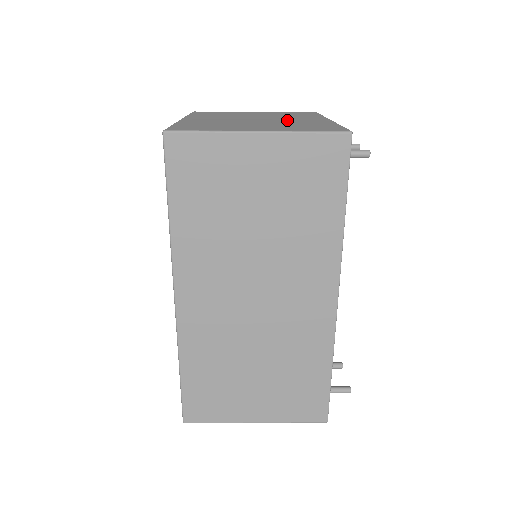
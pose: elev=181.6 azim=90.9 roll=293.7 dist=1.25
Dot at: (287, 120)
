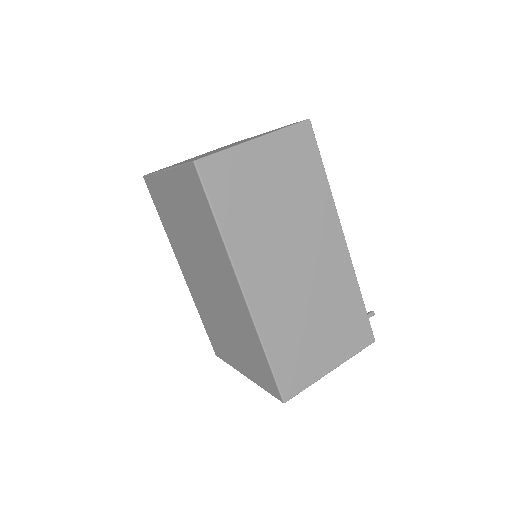
Dot at: (241, 141)
